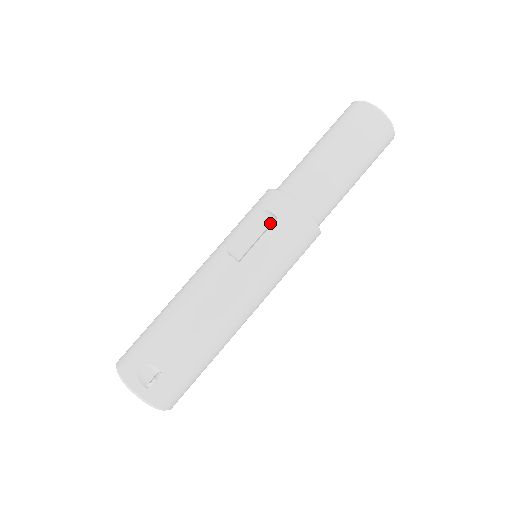
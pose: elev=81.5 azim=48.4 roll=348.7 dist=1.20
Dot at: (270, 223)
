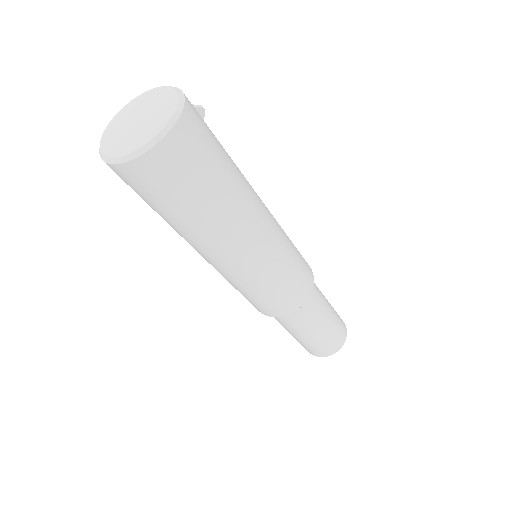
Dot at: occluded
